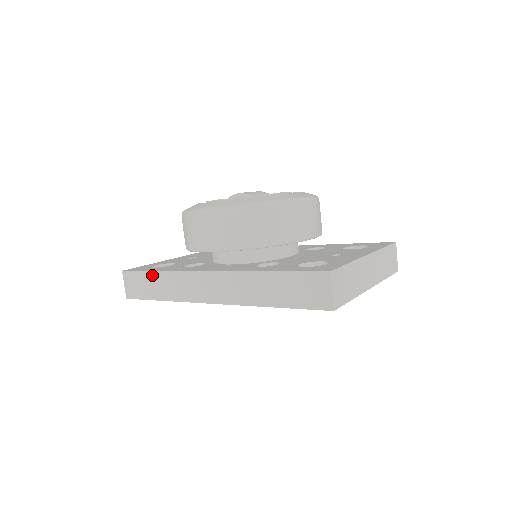
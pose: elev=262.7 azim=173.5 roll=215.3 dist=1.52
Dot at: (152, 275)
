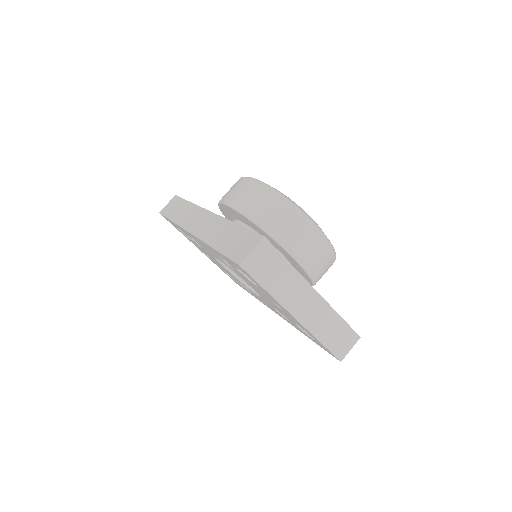
Dot at: (184, 203)
